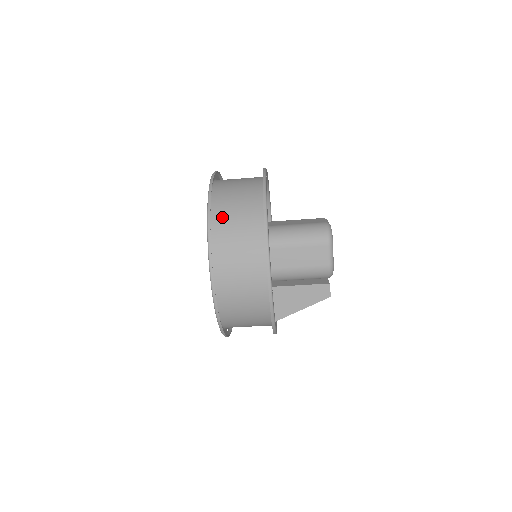
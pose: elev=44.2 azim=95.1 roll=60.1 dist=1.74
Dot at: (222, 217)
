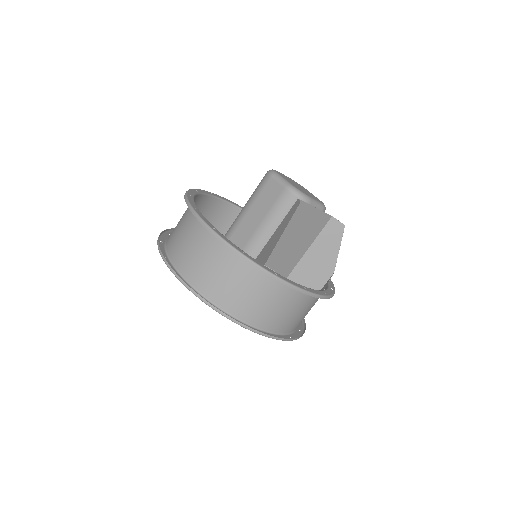
Dot at: occluded
